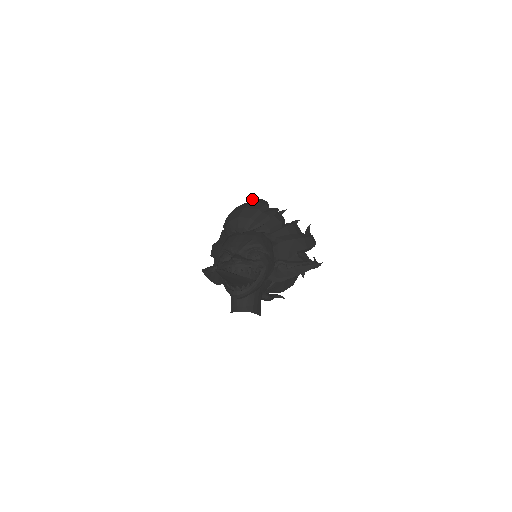
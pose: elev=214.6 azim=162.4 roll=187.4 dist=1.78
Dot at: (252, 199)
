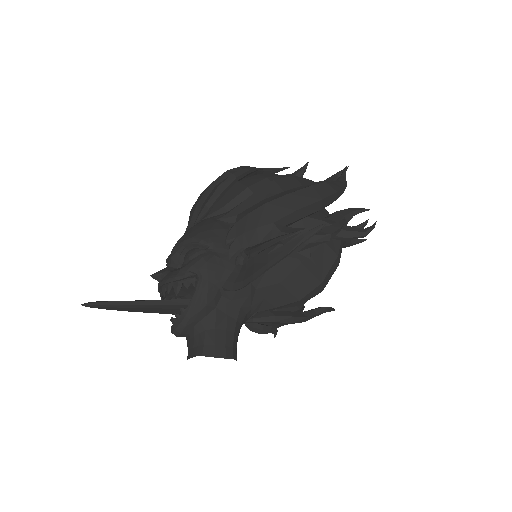
Dot at: occluded
